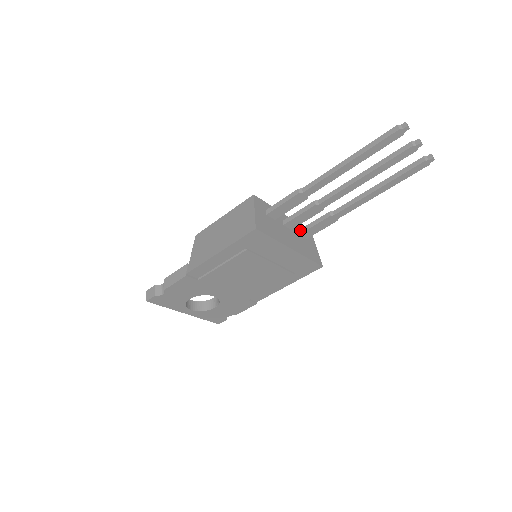
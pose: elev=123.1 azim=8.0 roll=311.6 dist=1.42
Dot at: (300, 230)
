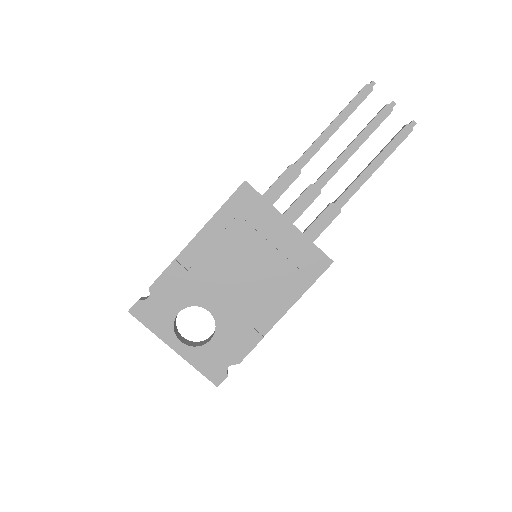
Dot at: (304, 231)
